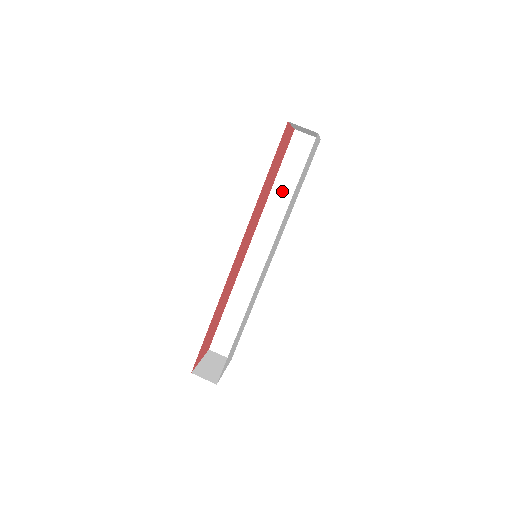
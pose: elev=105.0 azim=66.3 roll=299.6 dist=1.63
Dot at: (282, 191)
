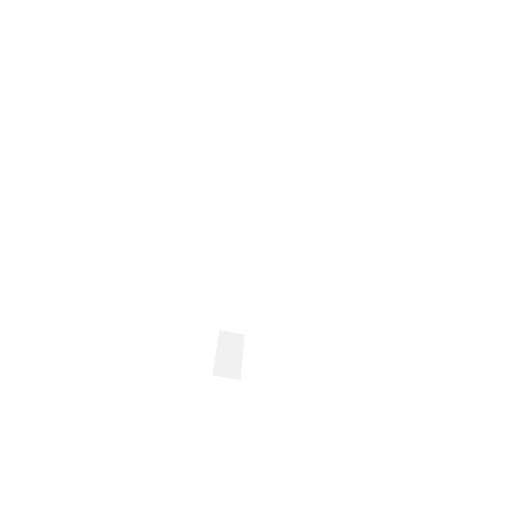
Dot at: (271, 171)
